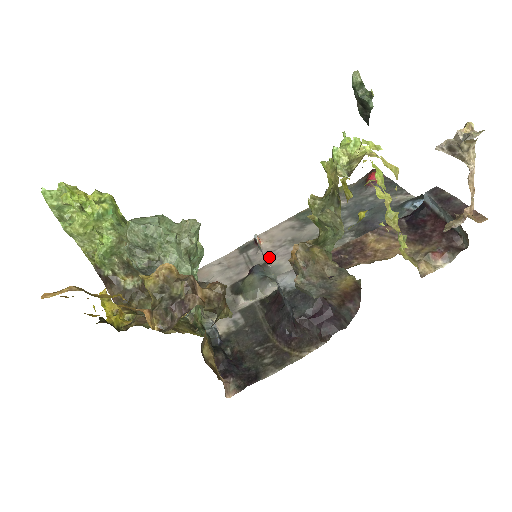
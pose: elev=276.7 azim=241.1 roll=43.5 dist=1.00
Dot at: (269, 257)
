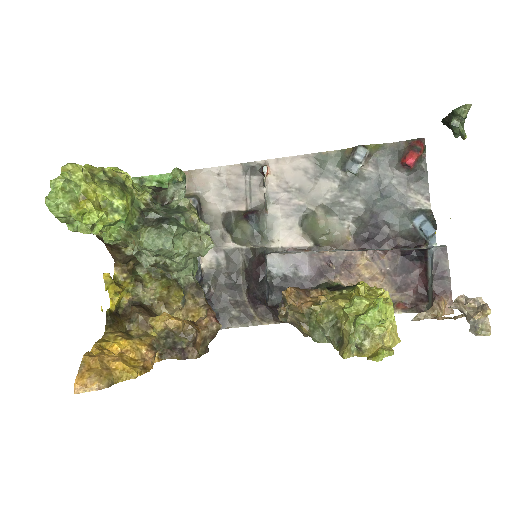
Dot at: (270, 199)
